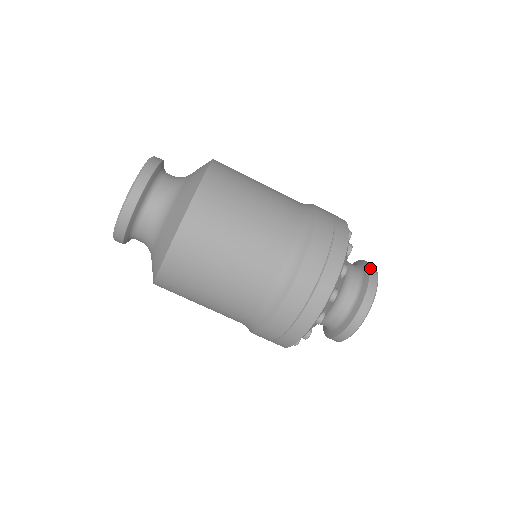
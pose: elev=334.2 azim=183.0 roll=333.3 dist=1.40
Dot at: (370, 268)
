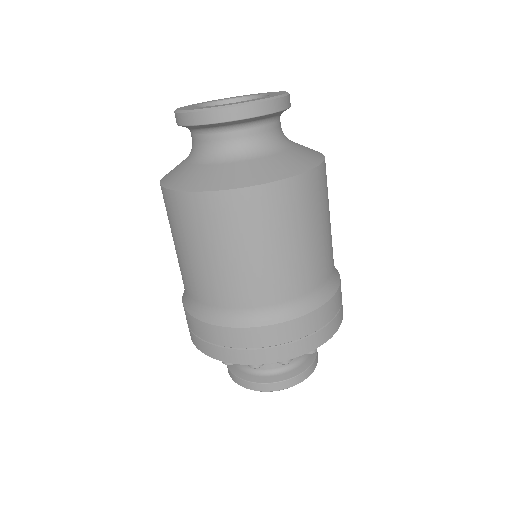
Dot at: occluded
